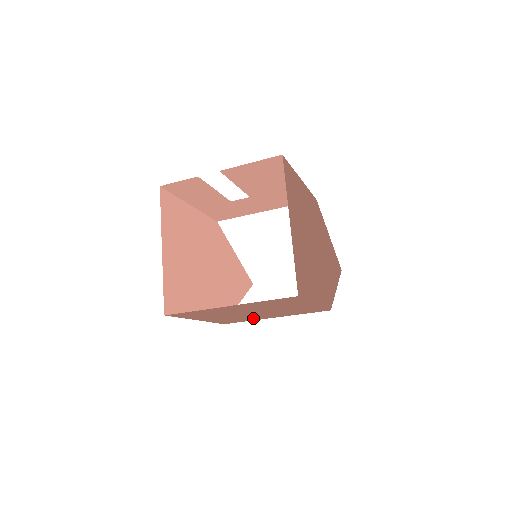
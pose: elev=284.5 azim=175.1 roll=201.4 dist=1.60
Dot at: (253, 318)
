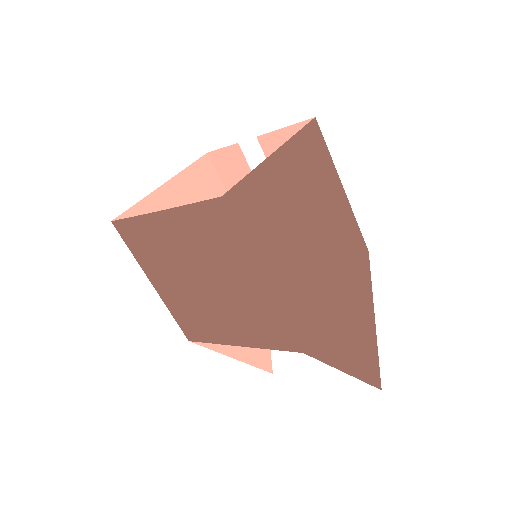
Dot at: (213, 328)
